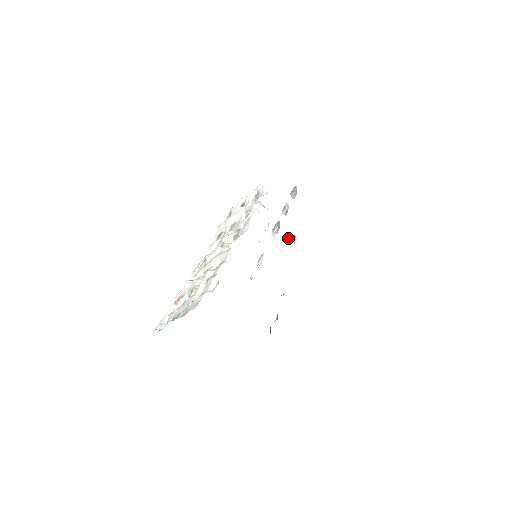
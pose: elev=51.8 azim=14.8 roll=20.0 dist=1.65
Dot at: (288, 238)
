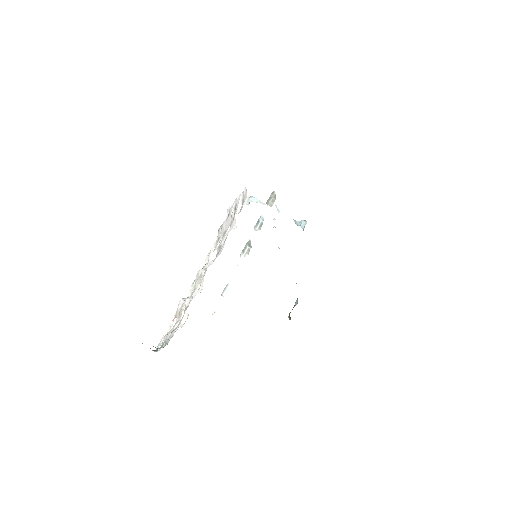
Dot at: (297, 224)
